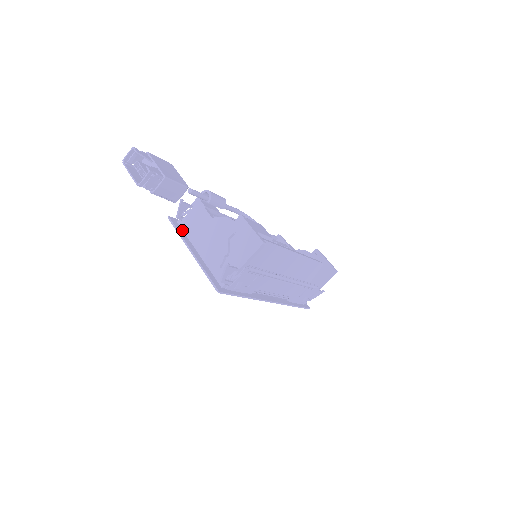
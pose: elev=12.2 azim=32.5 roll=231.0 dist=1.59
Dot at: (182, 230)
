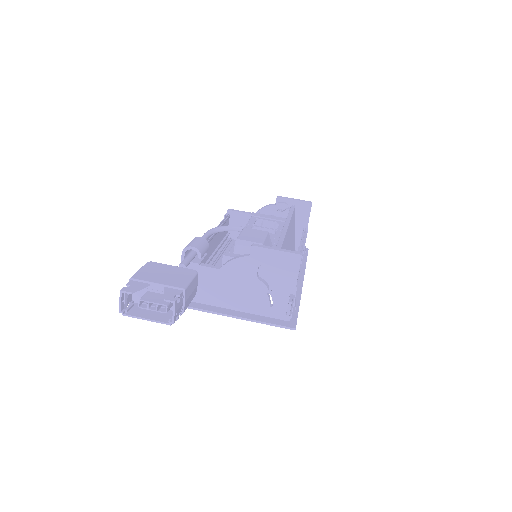
Dot at: (193, 302)
